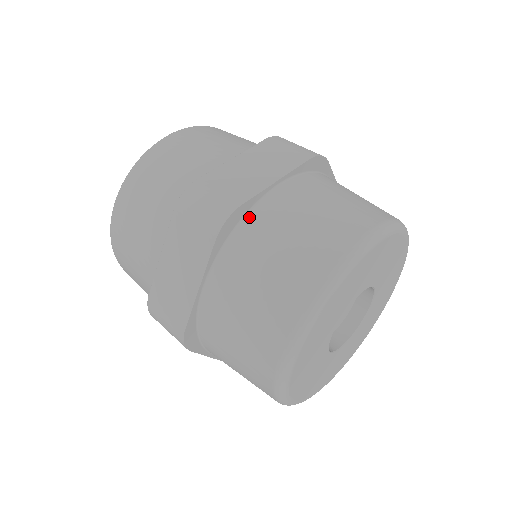
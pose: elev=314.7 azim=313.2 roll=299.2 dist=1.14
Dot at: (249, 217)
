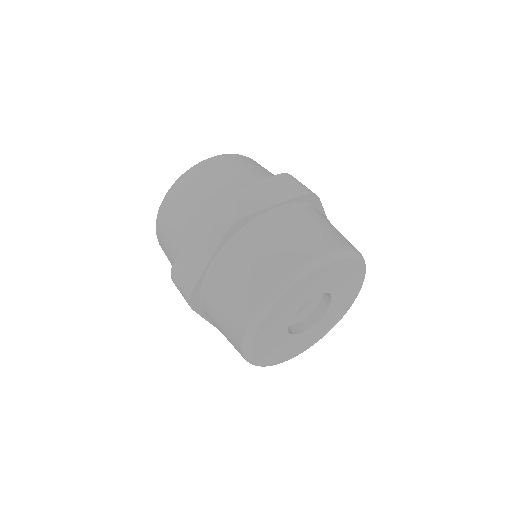
Dot at: (251, 225)
